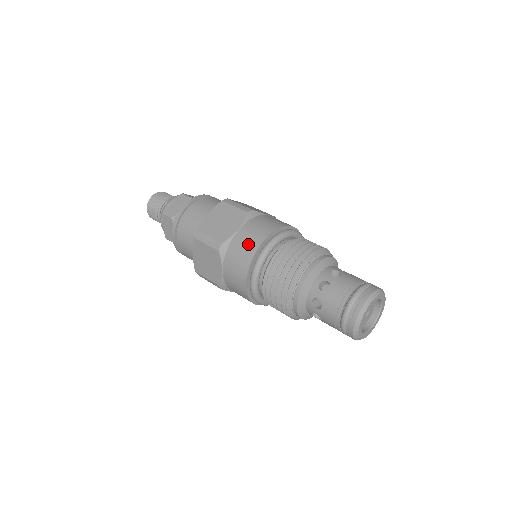
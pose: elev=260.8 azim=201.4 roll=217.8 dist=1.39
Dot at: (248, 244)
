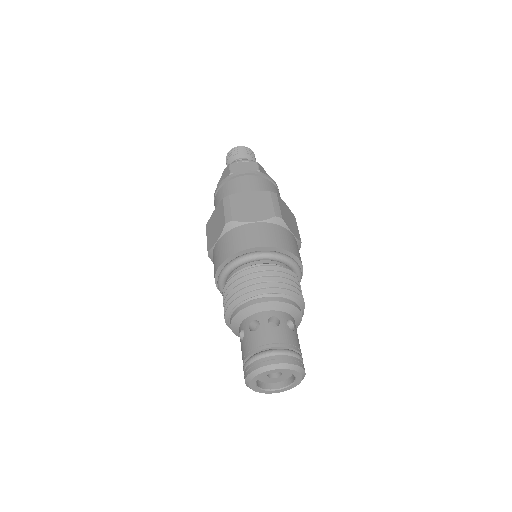
Dot at: (215, 262)
